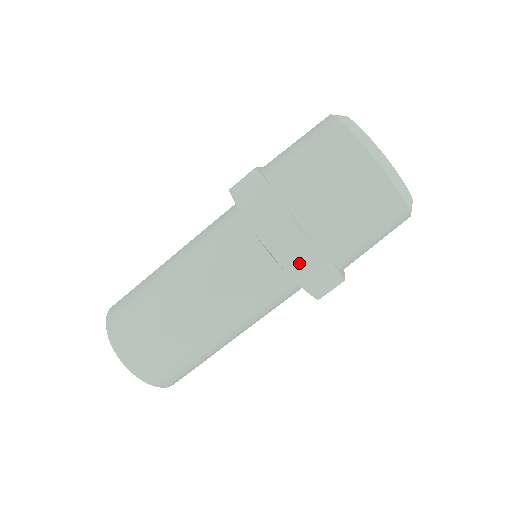
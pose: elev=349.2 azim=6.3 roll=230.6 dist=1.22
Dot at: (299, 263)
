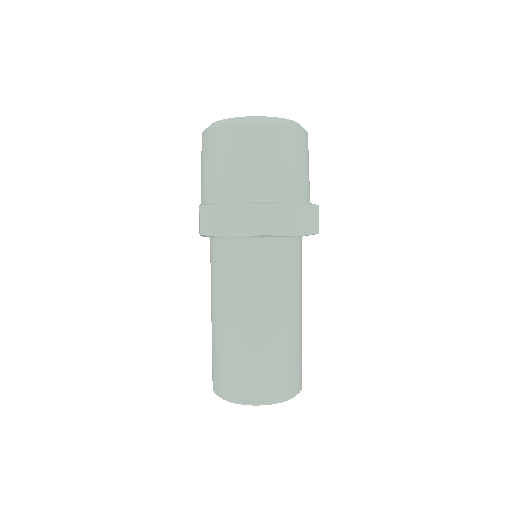
Dot at: (222, 224)
